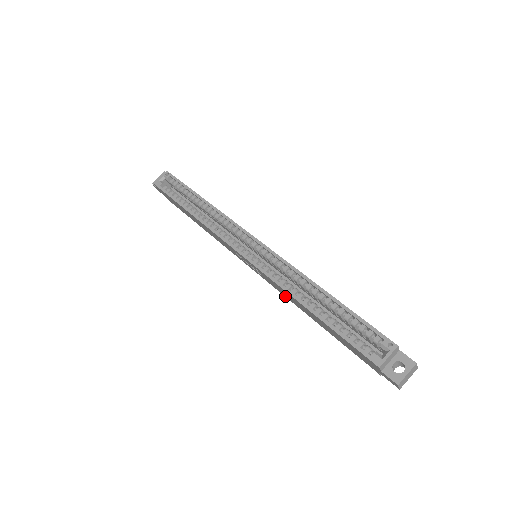
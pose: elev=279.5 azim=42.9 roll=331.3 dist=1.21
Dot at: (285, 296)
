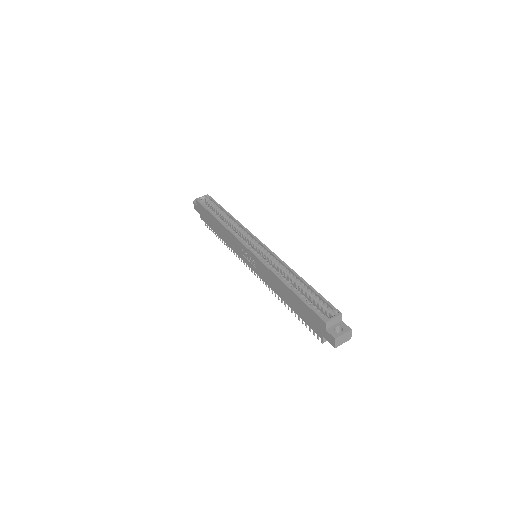
Dot at: (269, 285)
